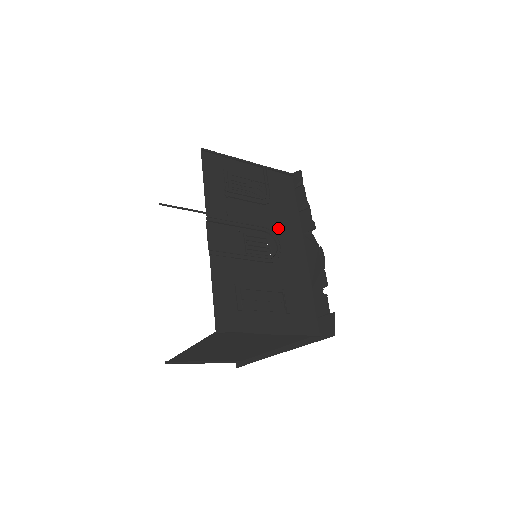
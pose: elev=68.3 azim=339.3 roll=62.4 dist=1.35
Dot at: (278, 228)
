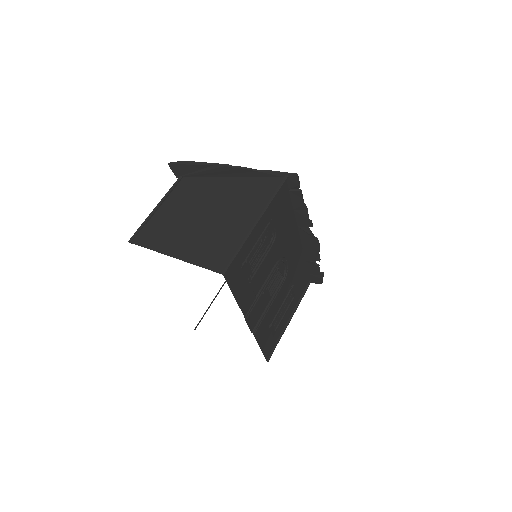
Dot at: (283, 248)
